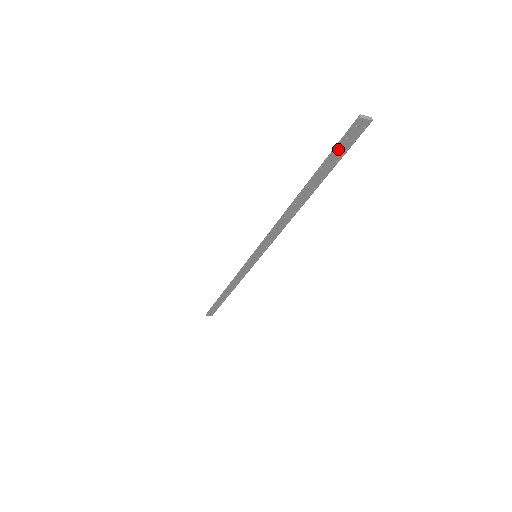
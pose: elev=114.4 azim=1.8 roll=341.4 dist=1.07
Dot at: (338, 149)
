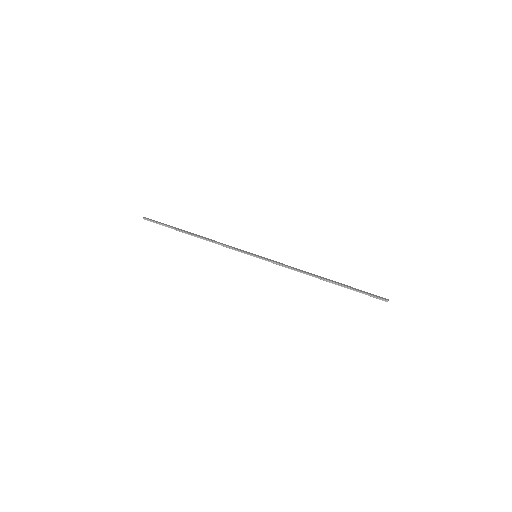
Dot at: occluded
